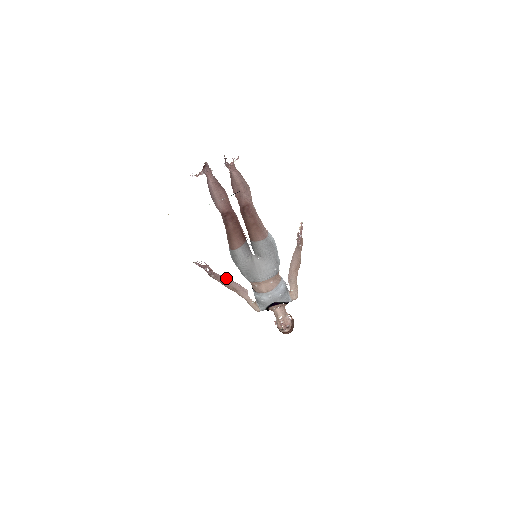
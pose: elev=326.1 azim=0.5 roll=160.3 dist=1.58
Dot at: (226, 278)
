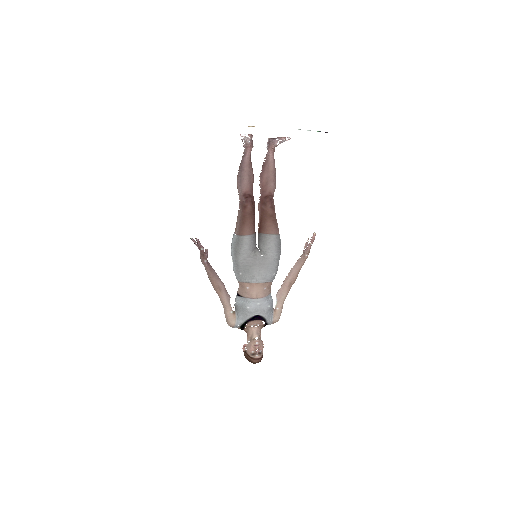
Dot at: occluded
